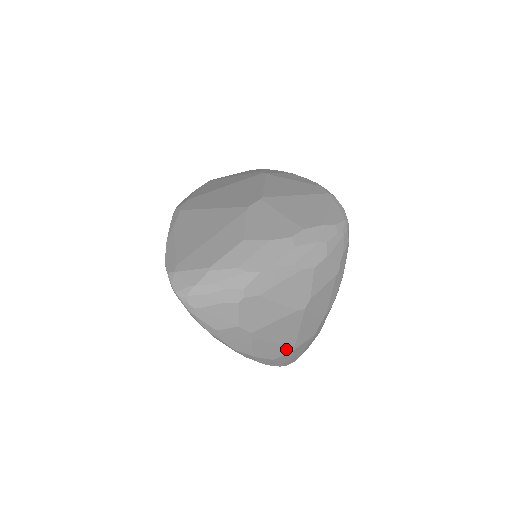
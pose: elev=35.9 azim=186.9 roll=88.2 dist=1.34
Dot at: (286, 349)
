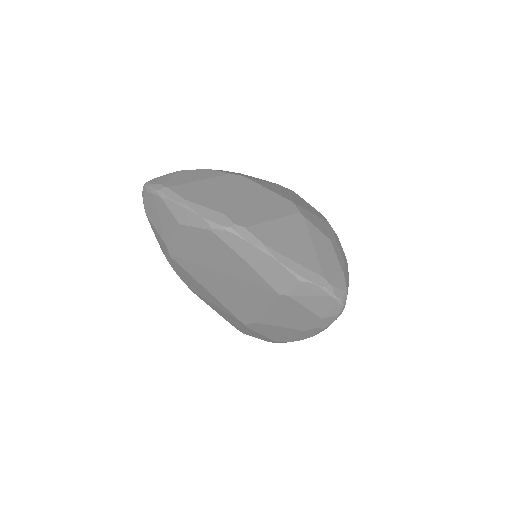
Dot at: occluded
